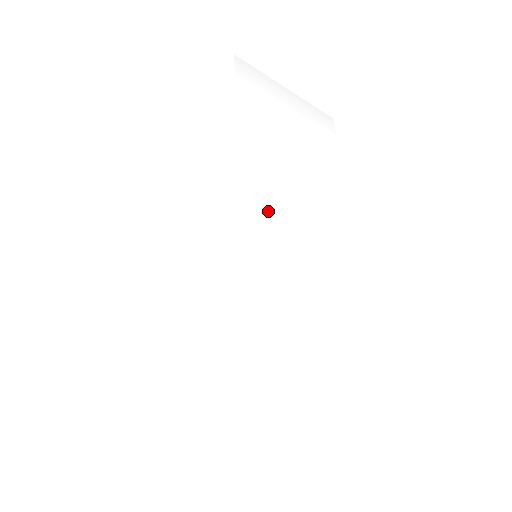
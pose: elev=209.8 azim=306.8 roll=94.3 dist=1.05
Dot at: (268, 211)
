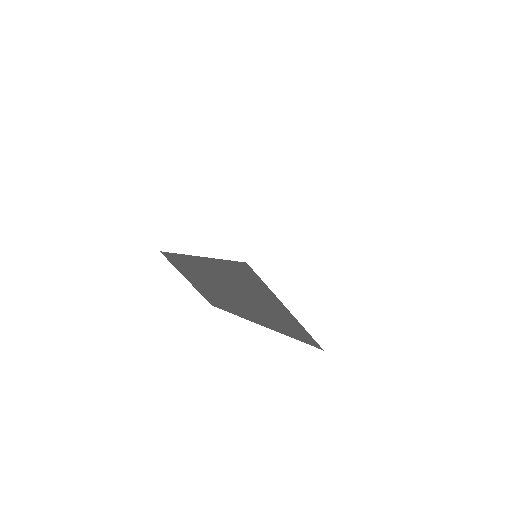
Dot at: occluded
